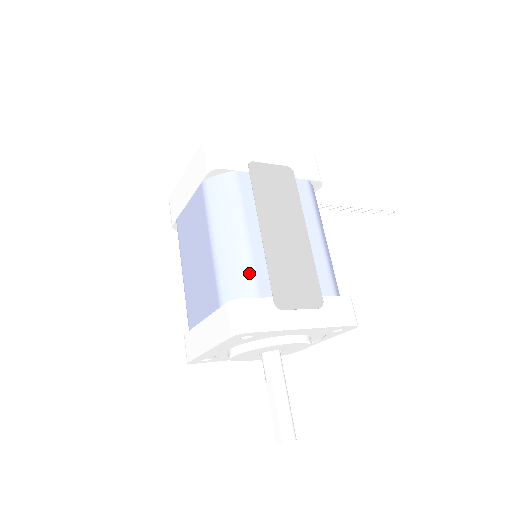
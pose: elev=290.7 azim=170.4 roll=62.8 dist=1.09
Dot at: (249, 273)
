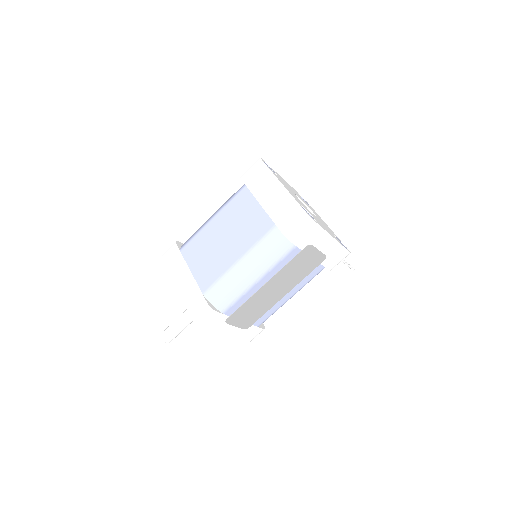
Dot at: (233, 300)
